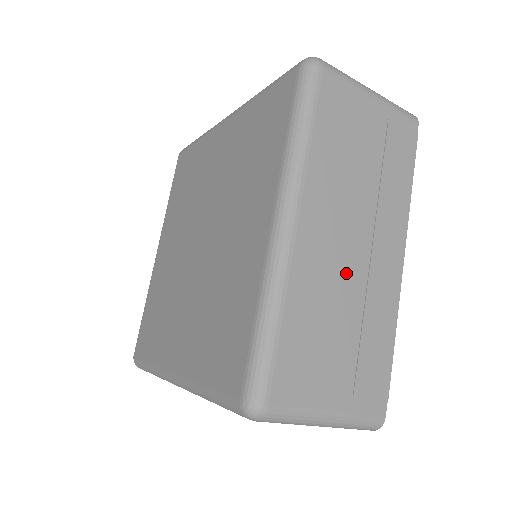
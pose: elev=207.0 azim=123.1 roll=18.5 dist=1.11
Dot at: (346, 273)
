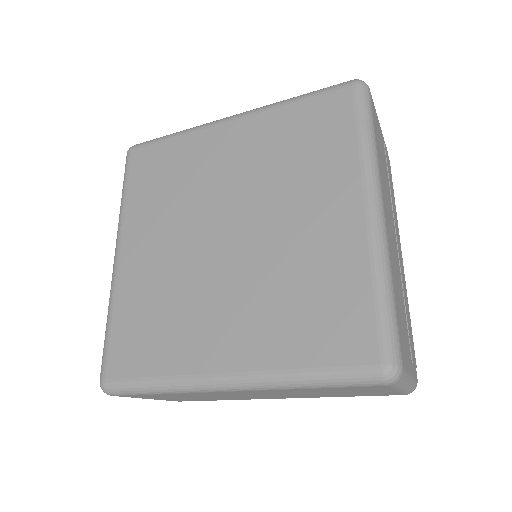
Dot at: (396, 259)
